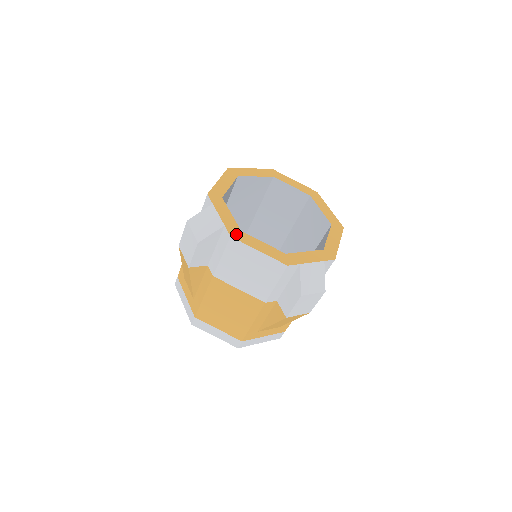
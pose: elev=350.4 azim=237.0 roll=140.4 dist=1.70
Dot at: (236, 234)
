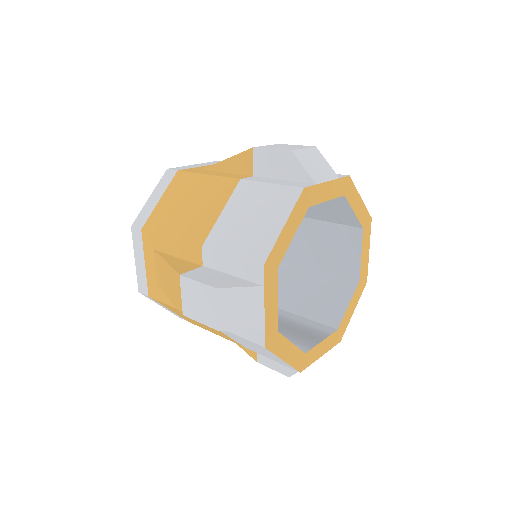
Dot at: (272, 341)
